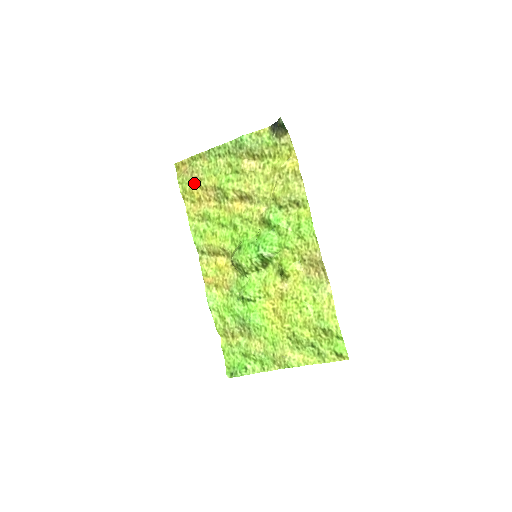
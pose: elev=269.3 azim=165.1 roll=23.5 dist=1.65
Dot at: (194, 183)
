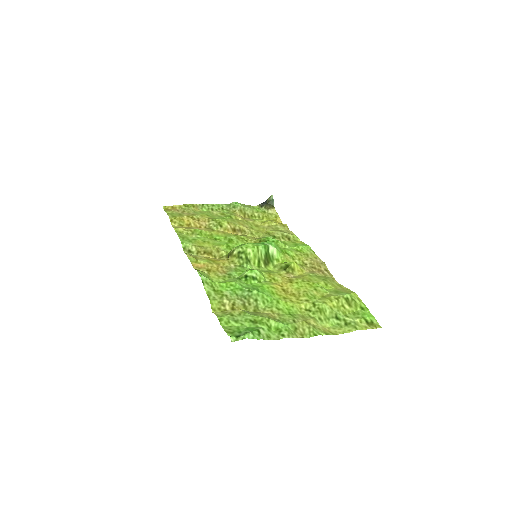
Dot at: (185, 215)
